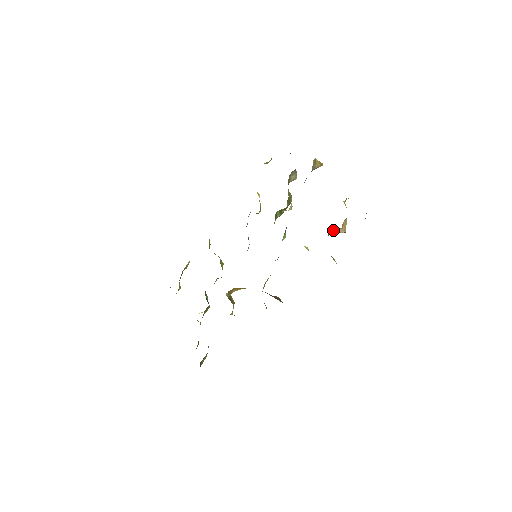
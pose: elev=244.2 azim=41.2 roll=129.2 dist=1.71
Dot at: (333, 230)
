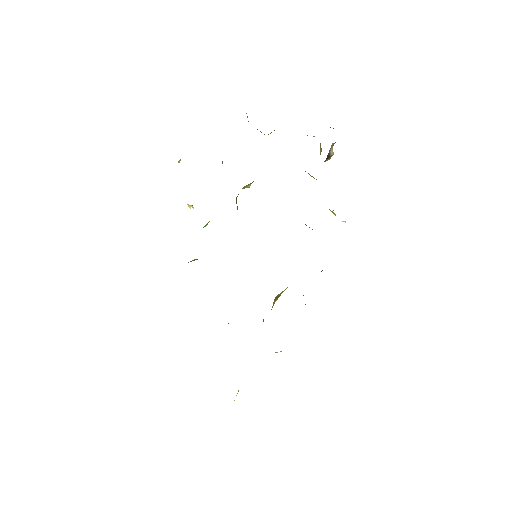
Dot at: occluded
